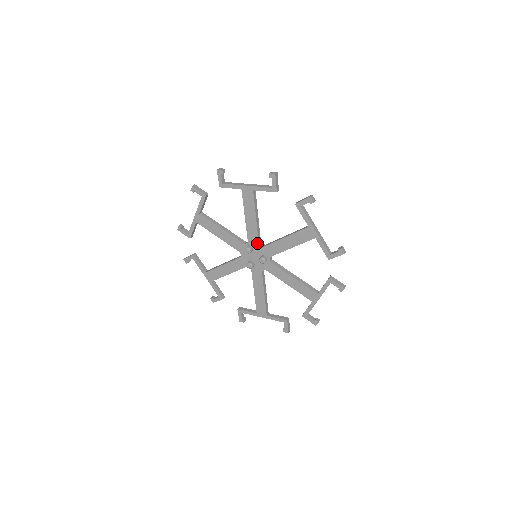
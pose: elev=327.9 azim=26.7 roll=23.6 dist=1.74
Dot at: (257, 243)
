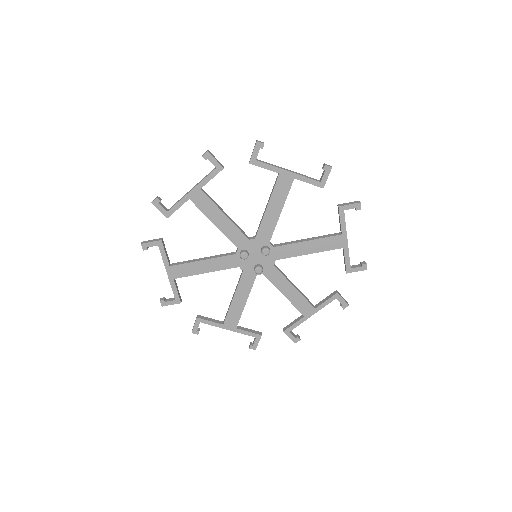
Dot at: (246, 240)
